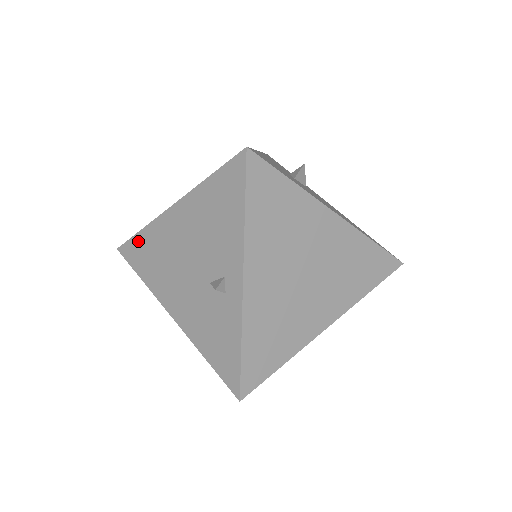
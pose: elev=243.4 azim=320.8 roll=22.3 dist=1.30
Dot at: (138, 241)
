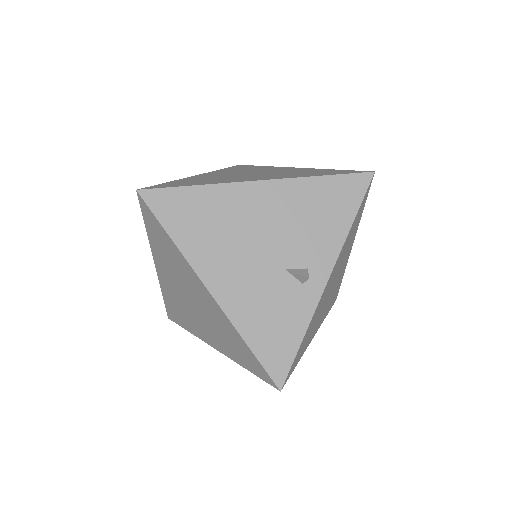
Dot at: (186, 195)
